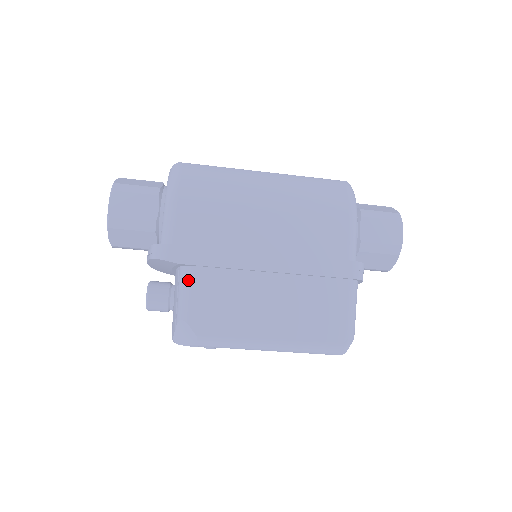
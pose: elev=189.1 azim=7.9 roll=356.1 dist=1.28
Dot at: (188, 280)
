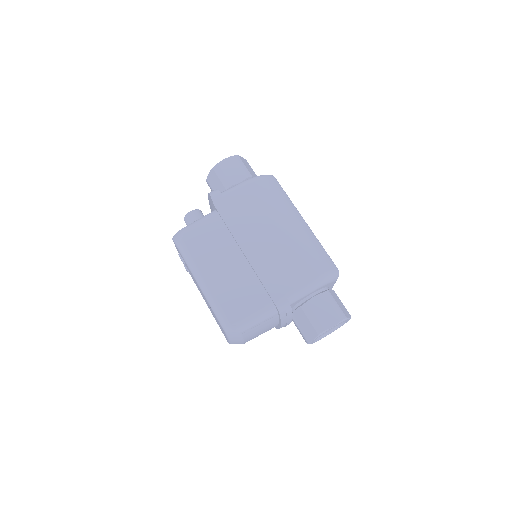
Dot at: (209, 216)
